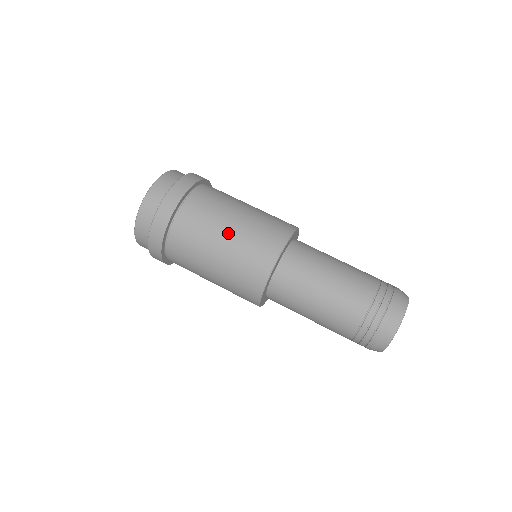
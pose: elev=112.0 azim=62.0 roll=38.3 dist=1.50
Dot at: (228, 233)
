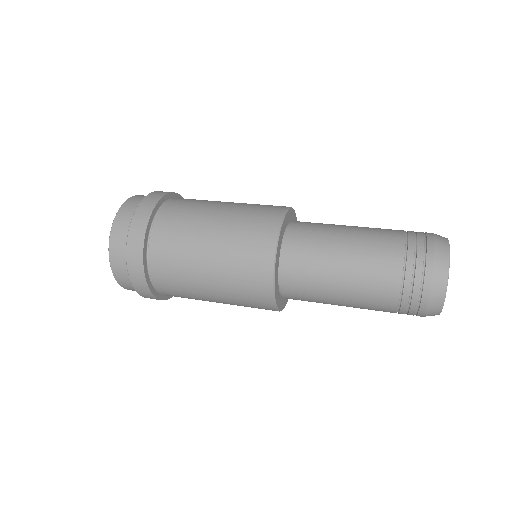
Dot at: (221, 211)
